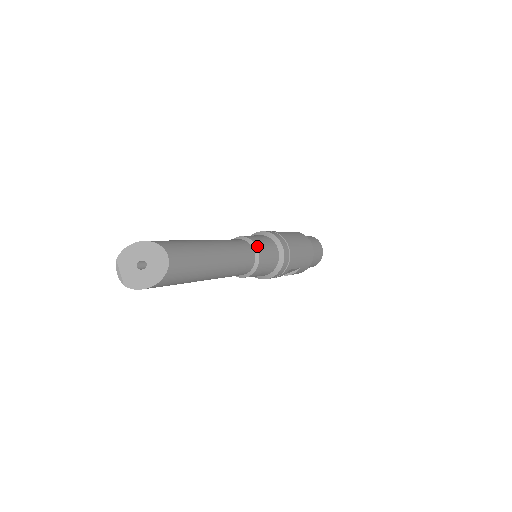
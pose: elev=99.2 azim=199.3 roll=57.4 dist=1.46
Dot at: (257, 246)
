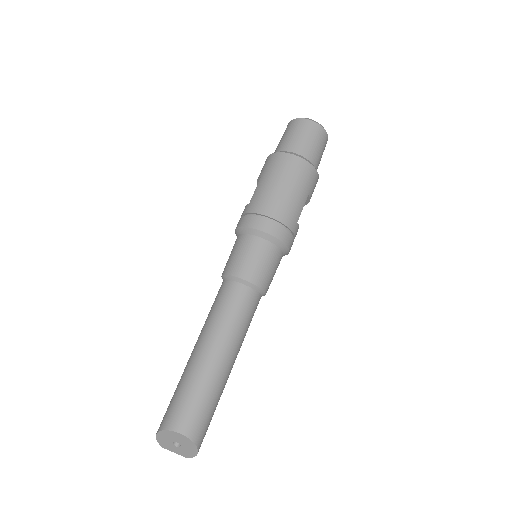
Dot at: (241, 277)
